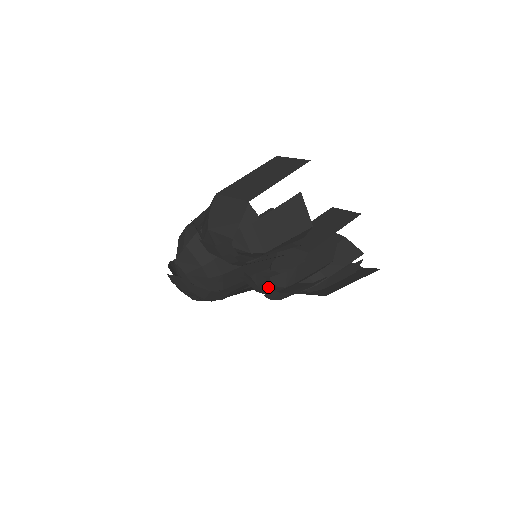
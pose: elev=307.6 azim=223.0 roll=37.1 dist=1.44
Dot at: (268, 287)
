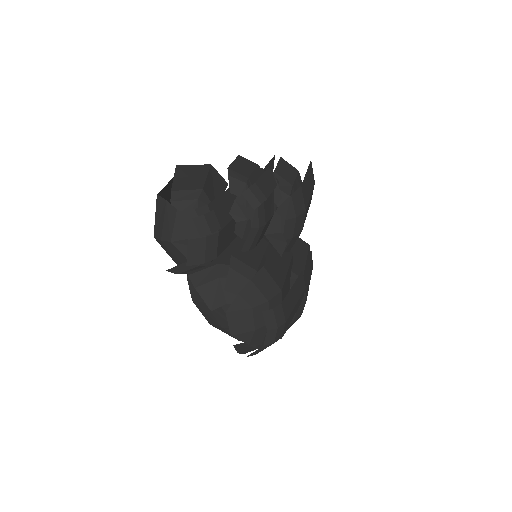
Dot at: (243, 201)
